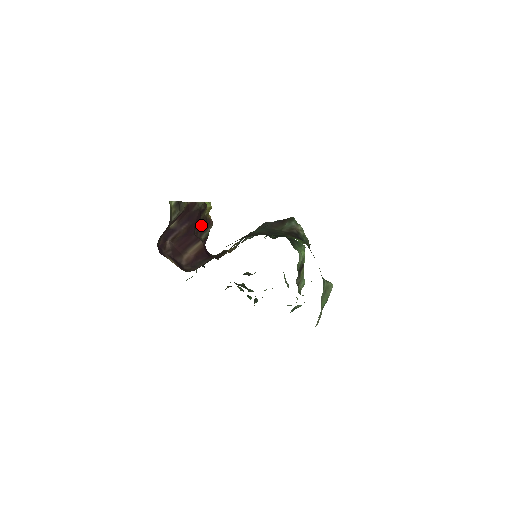
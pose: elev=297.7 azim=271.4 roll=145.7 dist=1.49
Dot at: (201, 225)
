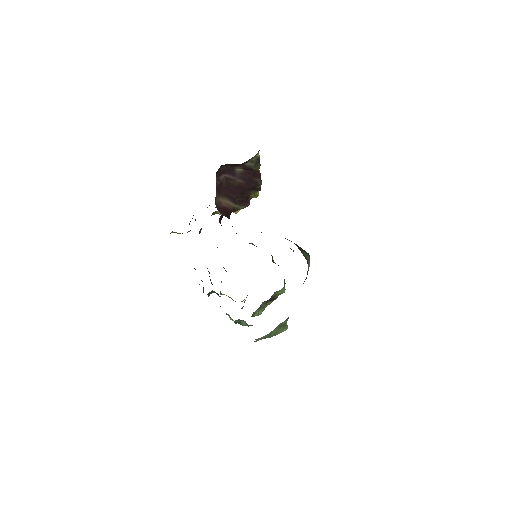
Dot at: (244, 197)
